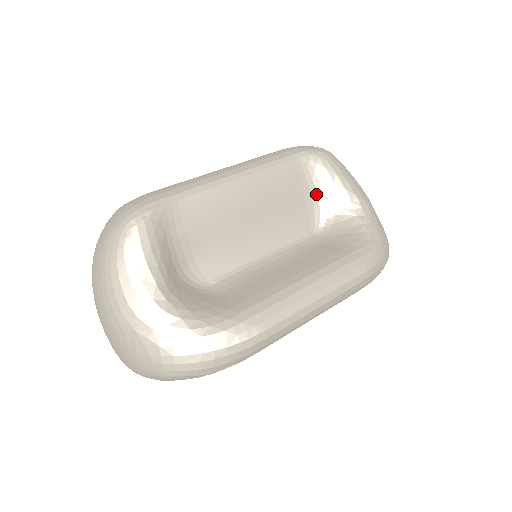
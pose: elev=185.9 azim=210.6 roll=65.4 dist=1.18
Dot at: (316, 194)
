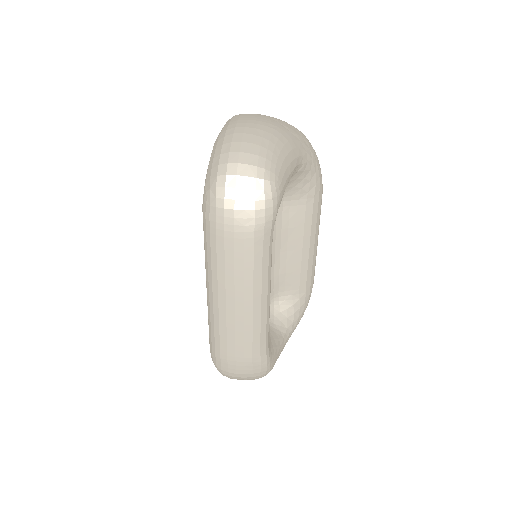
Dot at: occluded
